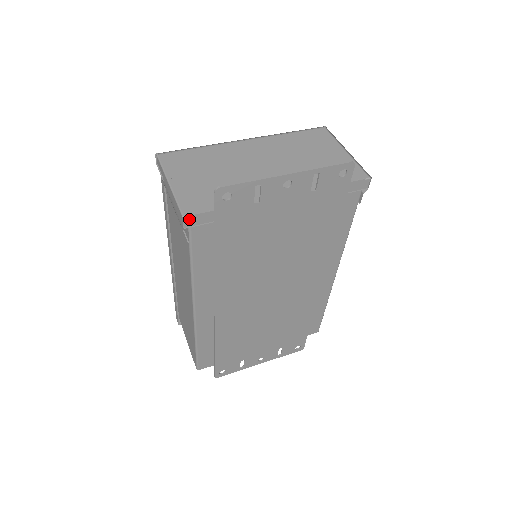
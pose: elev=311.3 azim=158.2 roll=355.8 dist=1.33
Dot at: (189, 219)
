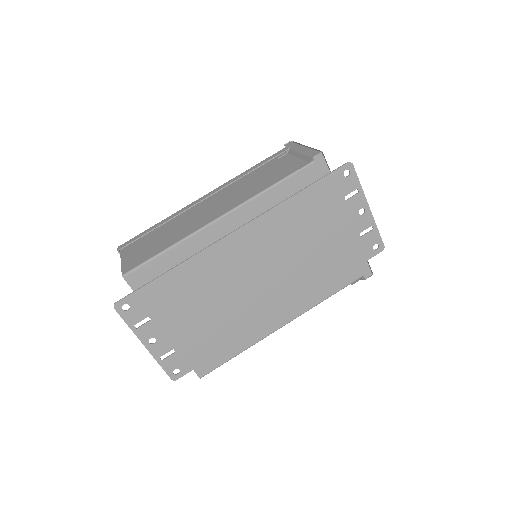
Dot at: (320, 158)
